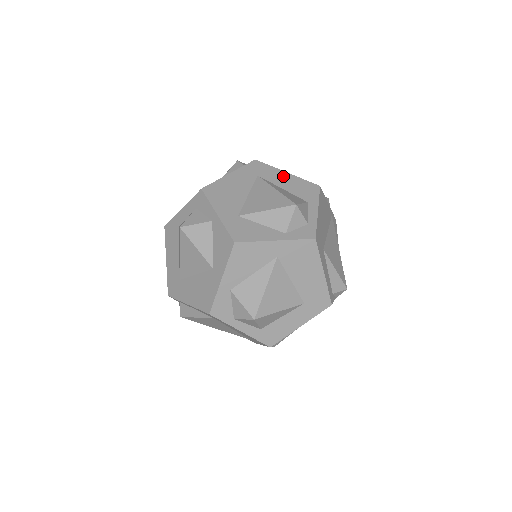
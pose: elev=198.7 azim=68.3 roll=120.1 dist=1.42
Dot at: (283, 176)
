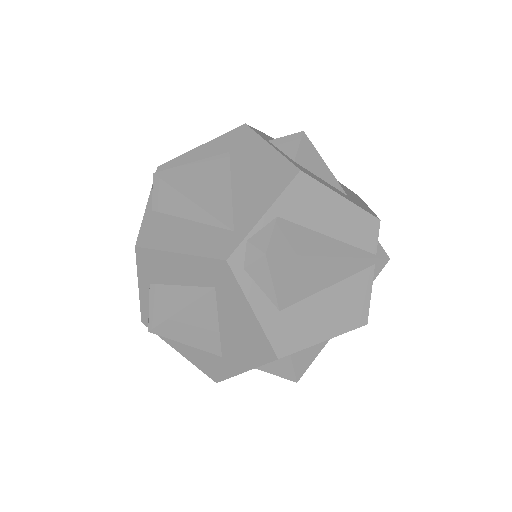
Dot at: occluded
